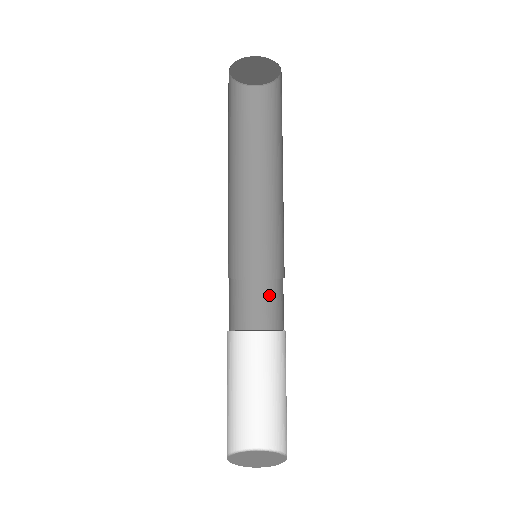
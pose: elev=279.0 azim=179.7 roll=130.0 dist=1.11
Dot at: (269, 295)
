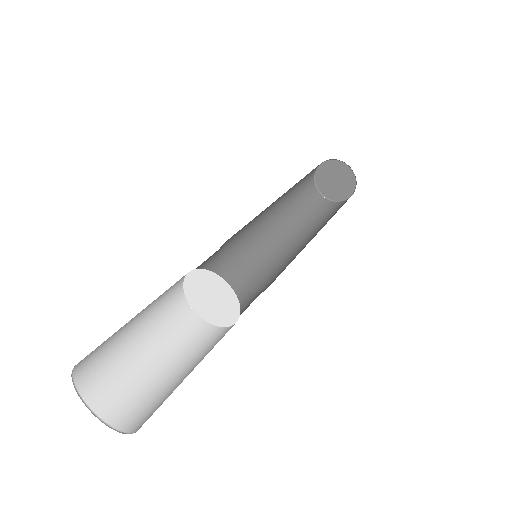
Dot at: occluded
